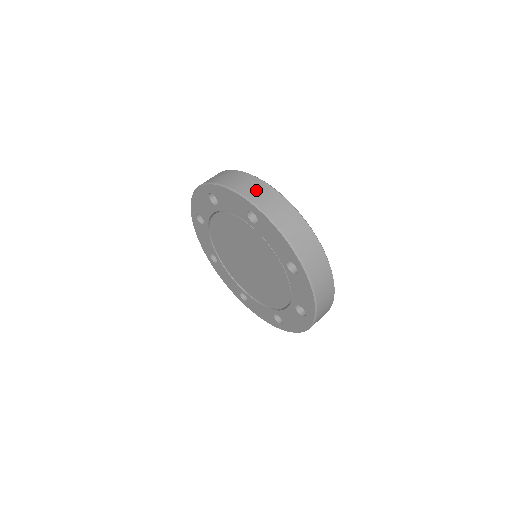
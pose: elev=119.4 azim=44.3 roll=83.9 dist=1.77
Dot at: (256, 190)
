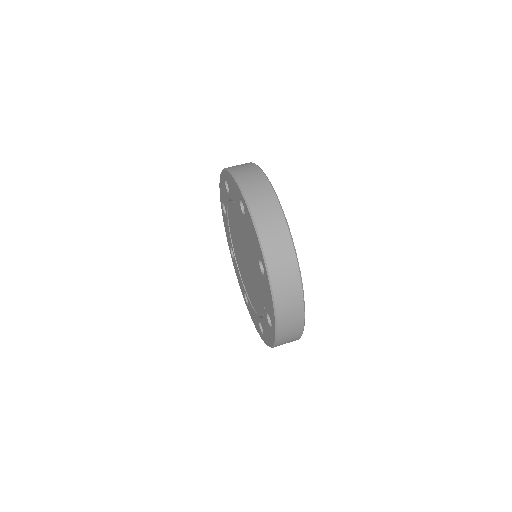
Dot at: (253, 181)
